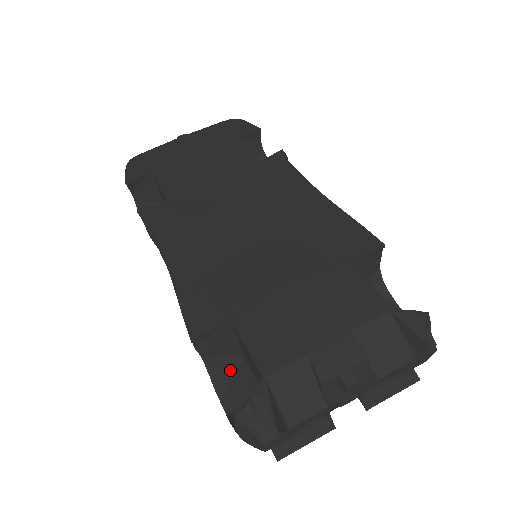
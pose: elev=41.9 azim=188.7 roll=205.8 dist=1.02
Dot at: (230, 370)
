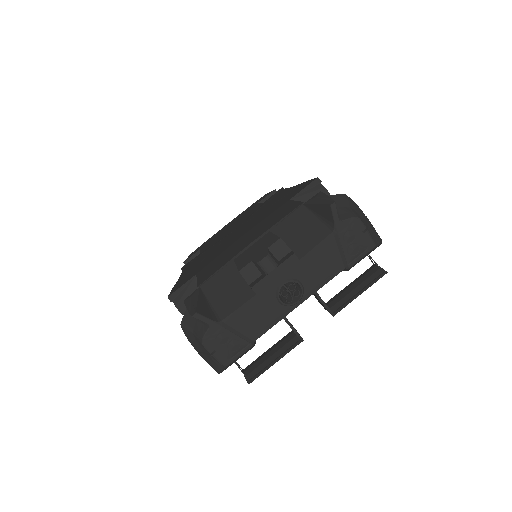
Dot at: occluded
